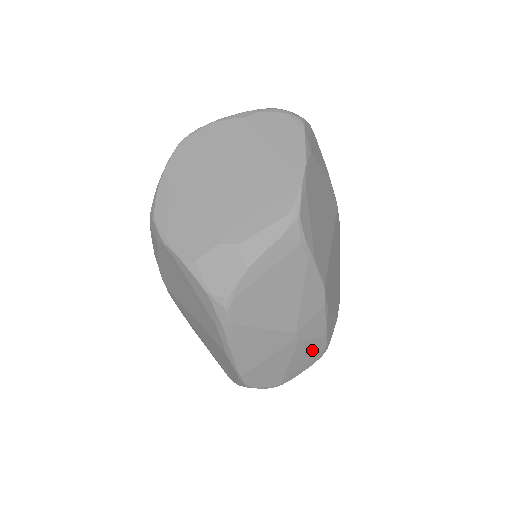
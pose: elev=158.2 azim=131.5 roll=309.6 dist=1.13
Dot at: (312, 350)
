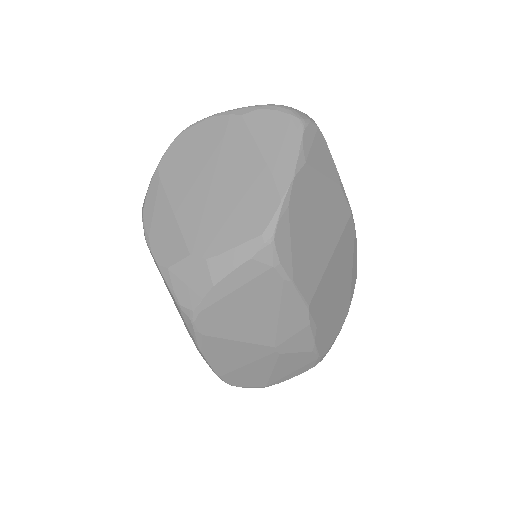
Dot at: (300, 361)
